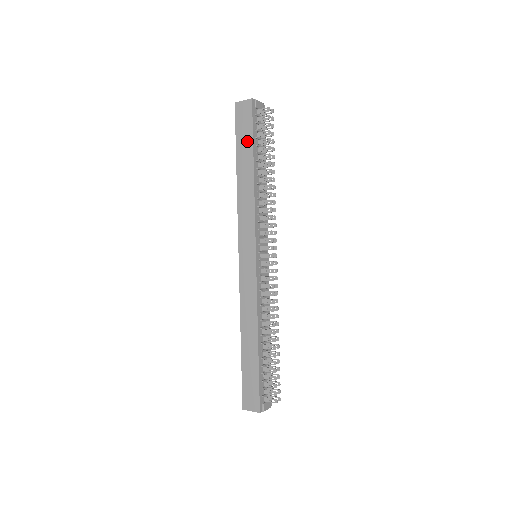
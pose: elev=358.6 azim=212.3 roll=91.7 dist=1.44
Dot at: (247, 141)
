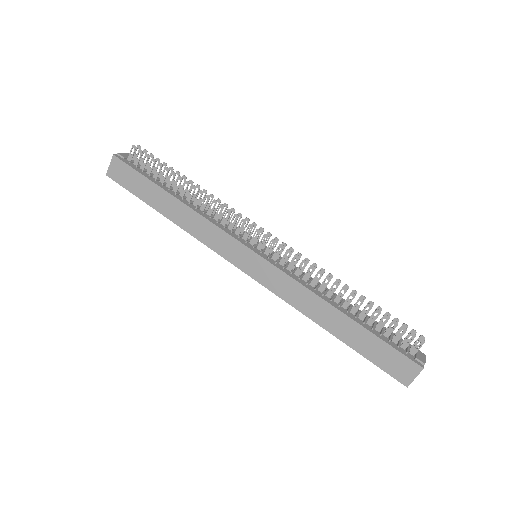
Dot at: (145, 186)
